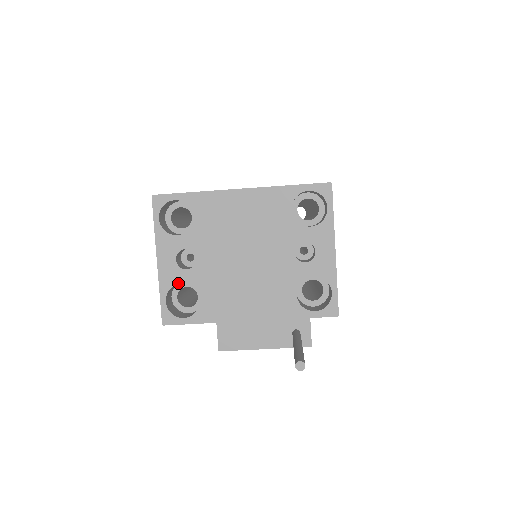
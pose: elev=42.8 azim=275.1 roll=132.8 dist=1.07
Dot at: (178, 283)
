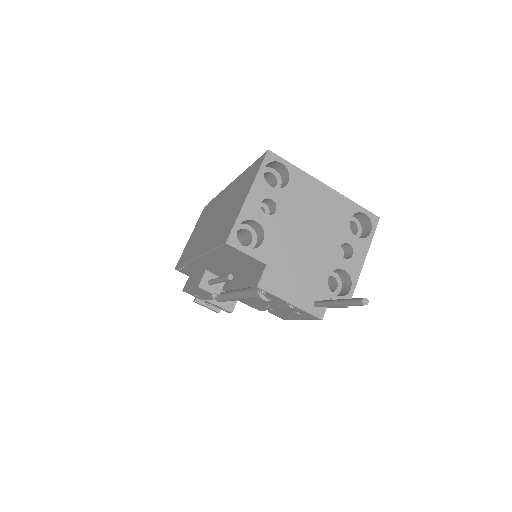
Dot at: (254, 219)
